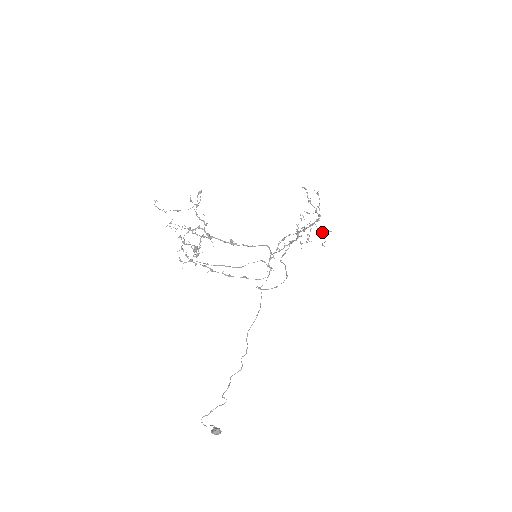
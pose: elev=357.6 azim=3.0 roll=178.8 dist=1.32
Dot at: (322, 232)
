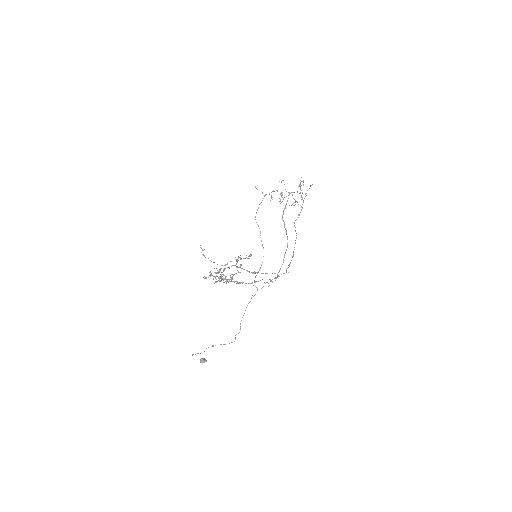
Dot at: (295, 201)
